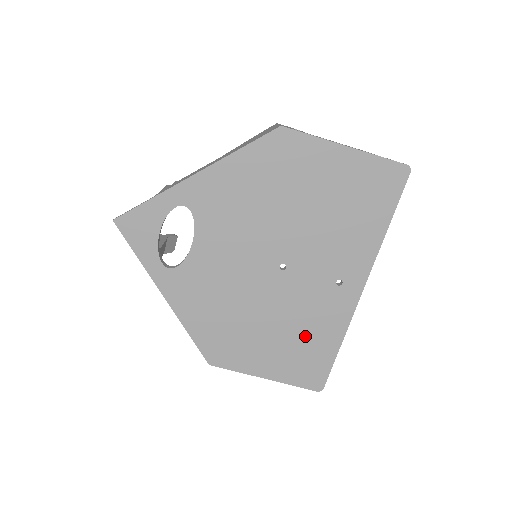
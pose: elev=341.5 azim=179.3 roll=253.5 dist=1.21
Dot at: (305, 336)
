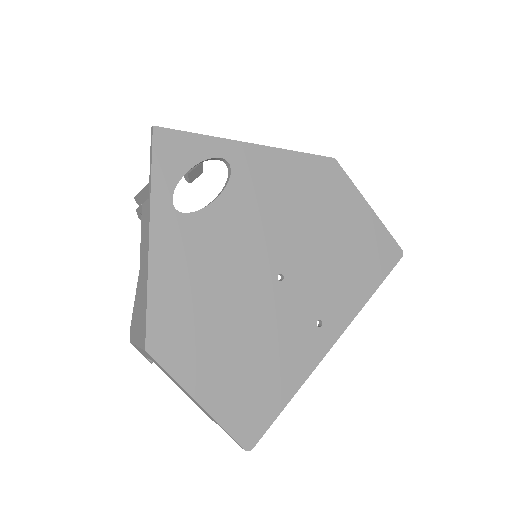
Dot at: (265, 367)
